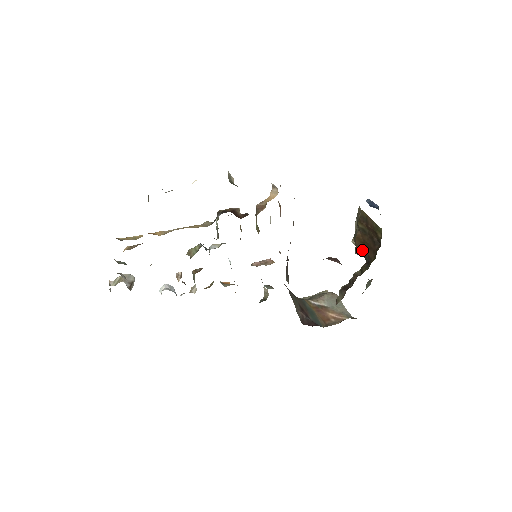
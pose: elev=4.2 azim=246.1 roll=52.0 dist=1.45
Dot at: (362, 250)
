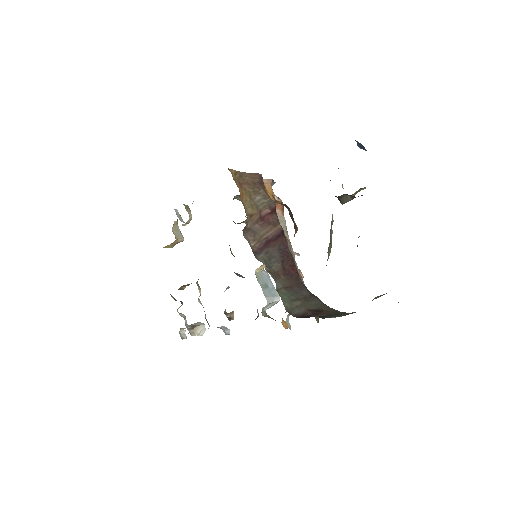
Dot at: occluded
